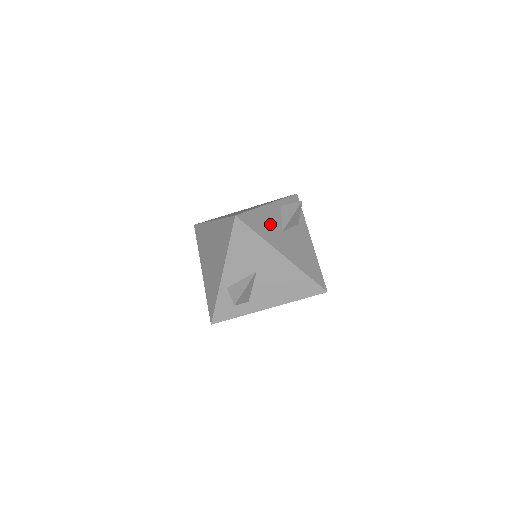
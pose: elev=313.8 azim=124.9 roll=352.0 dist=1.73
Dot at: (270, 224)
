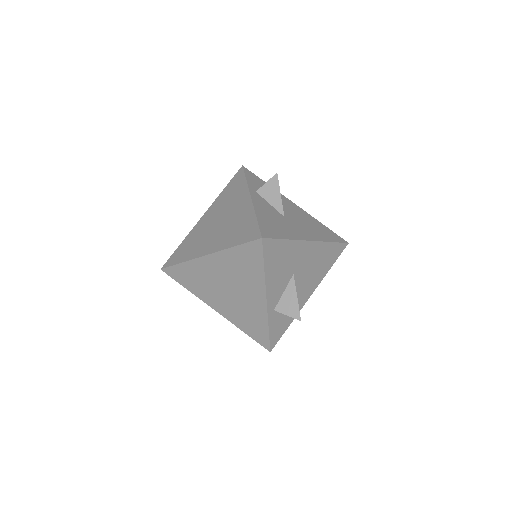
Dot at: (275, 219)
